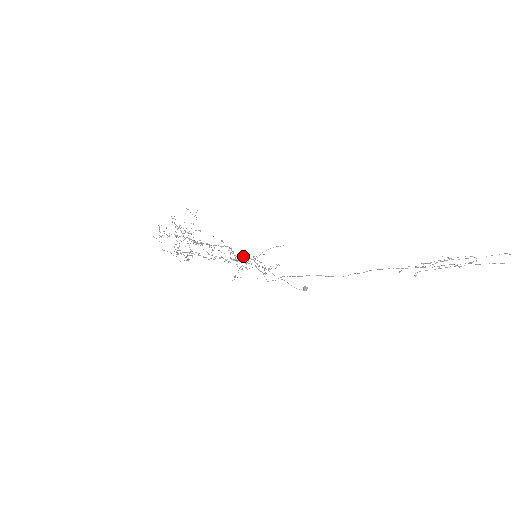
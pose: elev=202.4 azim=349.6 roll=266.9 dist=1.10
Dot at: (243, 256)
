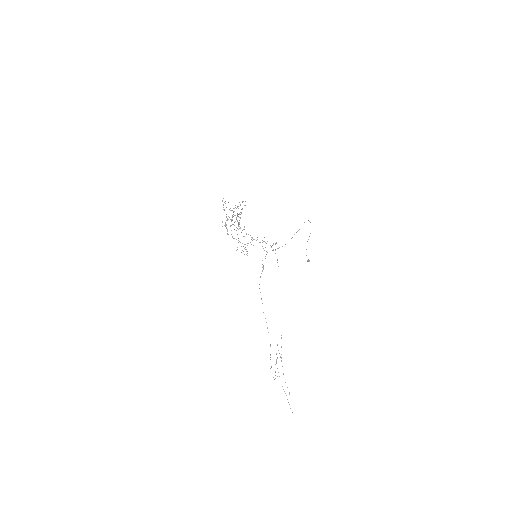
Dot at: (264, 241)
